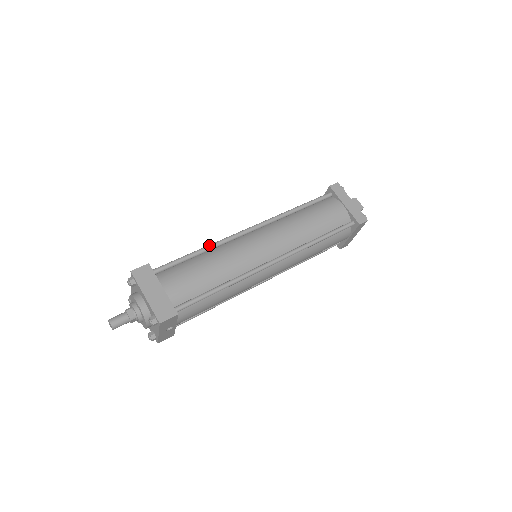
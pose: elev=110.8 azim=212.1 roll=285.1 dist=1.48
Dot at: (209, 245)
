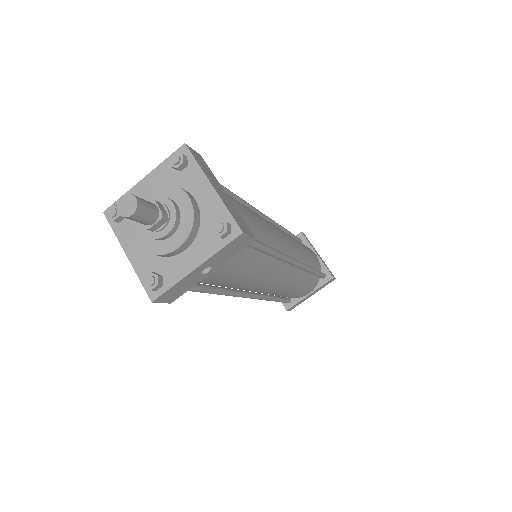
Dot at: occluded
